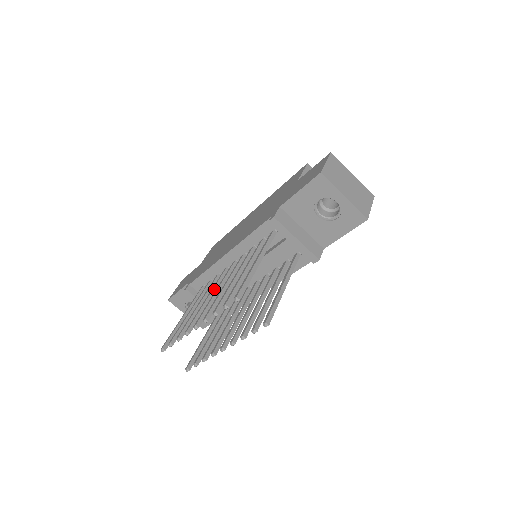
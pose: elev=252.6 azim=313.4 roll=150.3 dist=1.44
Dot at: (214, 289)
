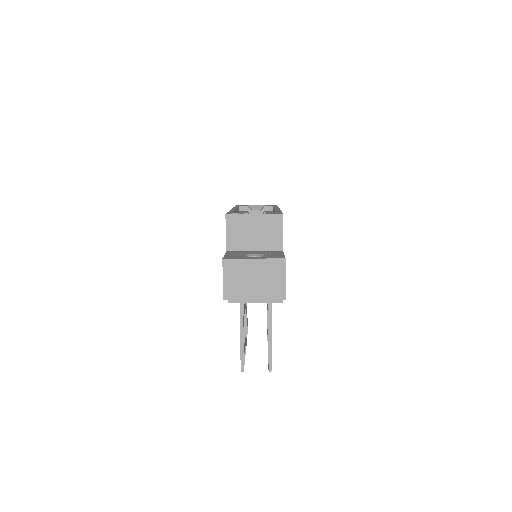
Dot at: occluded
